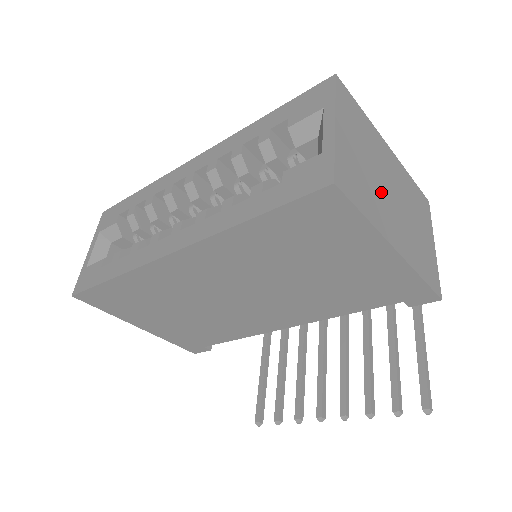
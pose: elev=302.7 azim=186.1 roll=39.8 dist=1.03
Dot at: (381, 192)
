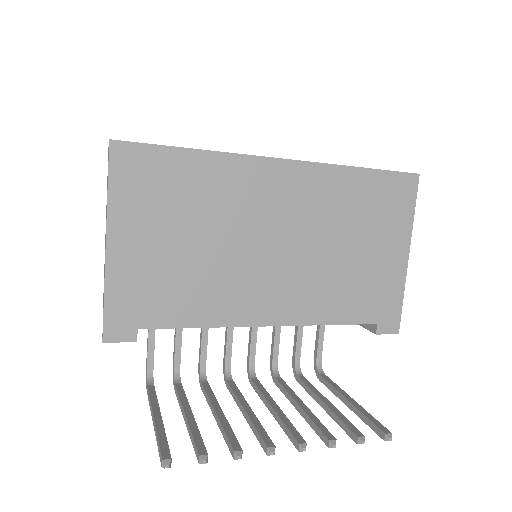
Dot at: occluded
